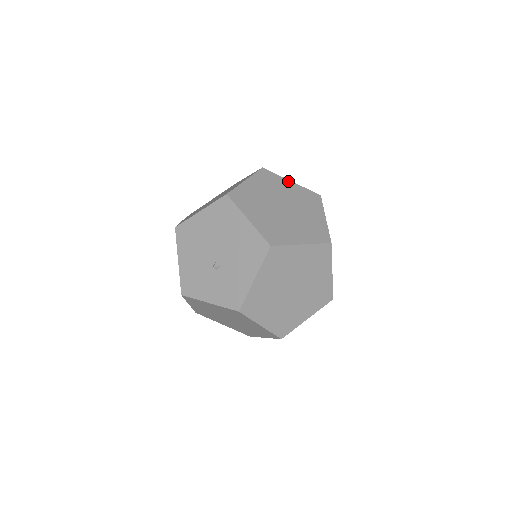
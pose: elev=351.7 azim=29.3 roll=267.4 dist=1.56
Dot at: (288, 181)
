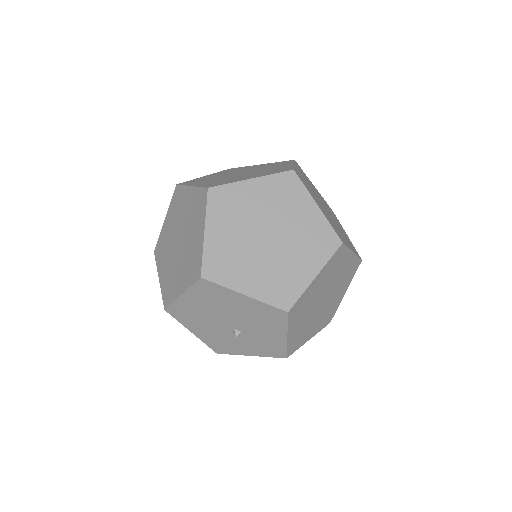
Dot at: (247, 183)
